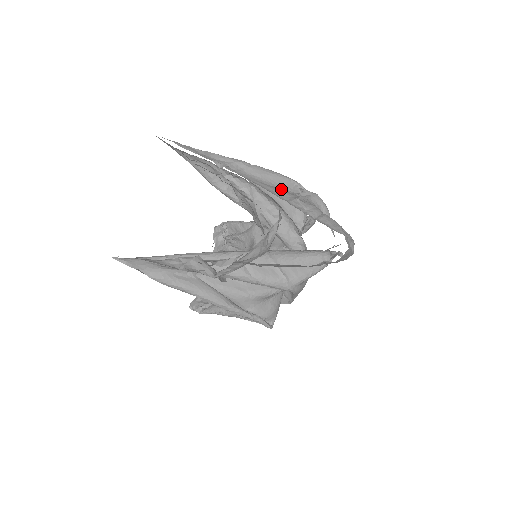
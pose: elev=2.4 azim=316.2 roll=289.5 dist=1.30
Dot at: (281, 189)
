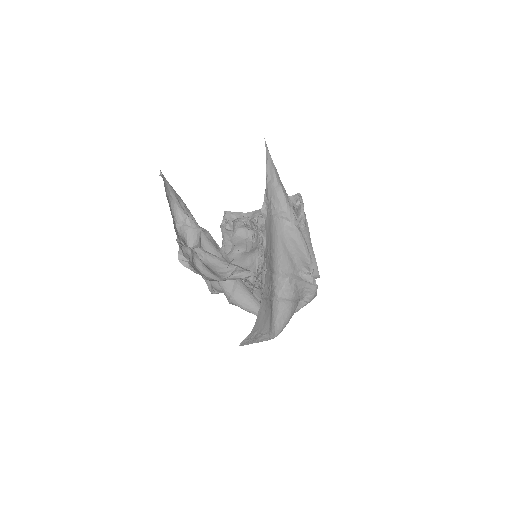
Dot at: (293, 259)
